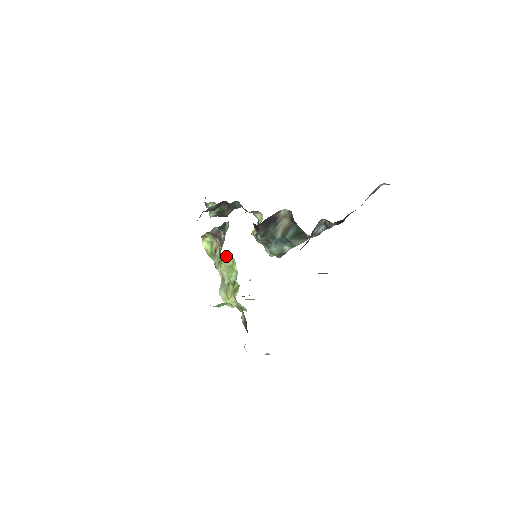
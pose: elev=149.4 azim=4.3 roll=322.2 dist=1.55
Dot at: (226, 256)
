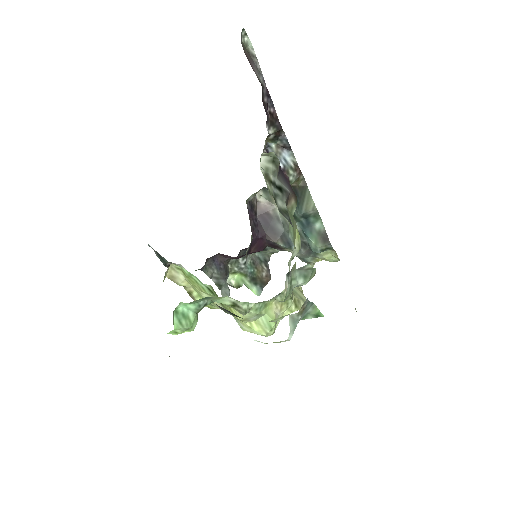
Dot at: (168, 272)
